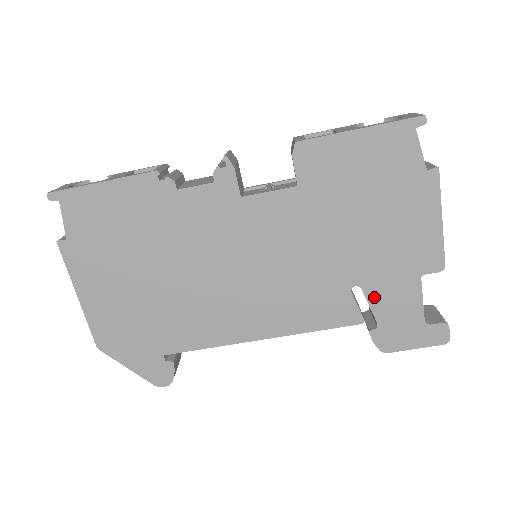
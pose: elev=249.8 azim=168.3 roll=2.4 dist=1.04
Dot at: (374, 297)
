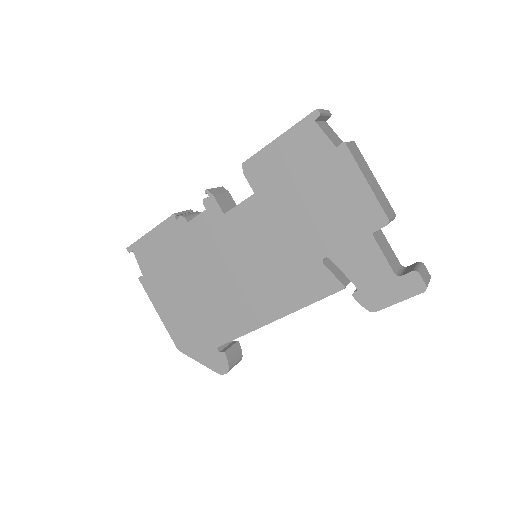
Dot at: (343, 263)
